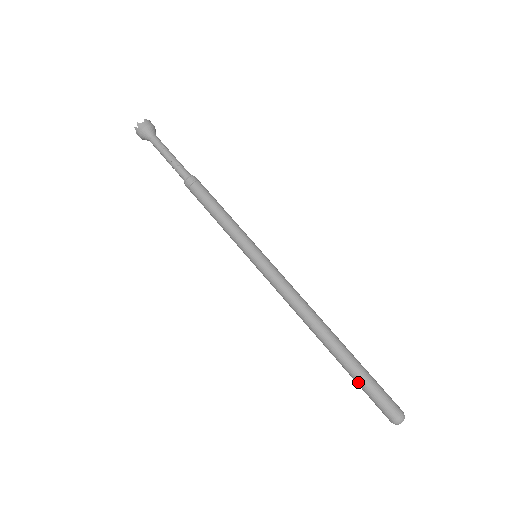
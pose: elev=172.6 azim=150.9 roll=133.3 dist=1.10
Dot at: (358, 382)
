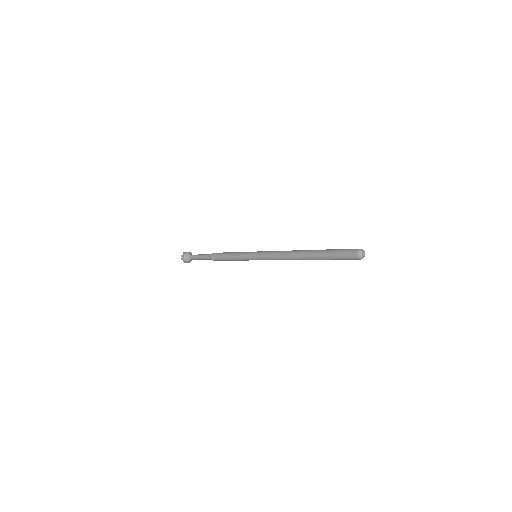
Dot at: (330, 257)
